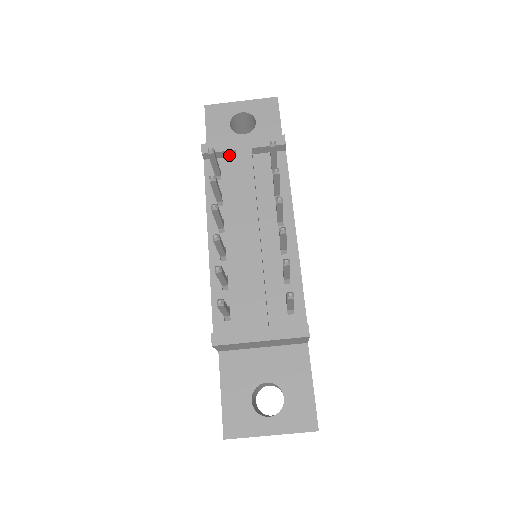
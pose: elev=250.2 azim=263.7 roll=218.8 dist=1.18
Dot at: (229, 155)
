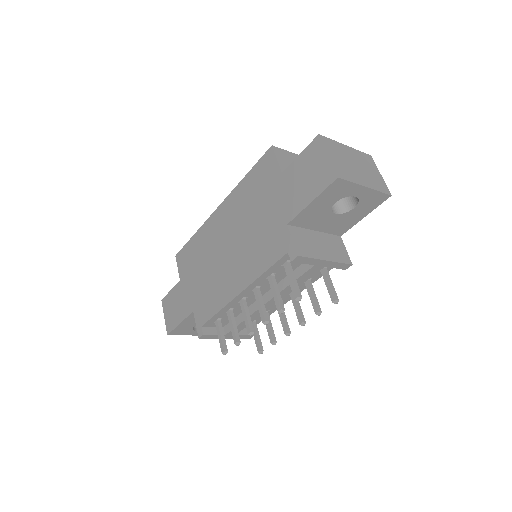
Dot at: occluded
